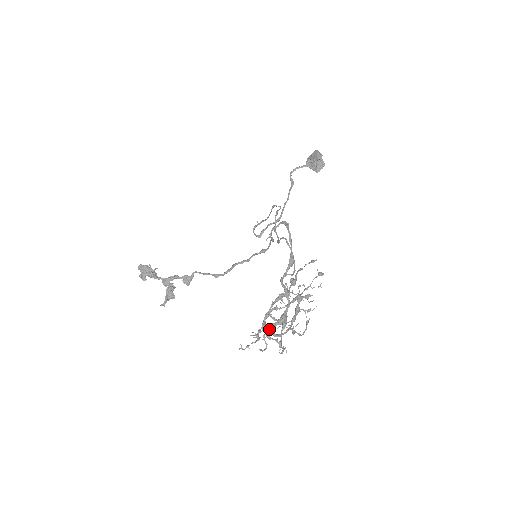
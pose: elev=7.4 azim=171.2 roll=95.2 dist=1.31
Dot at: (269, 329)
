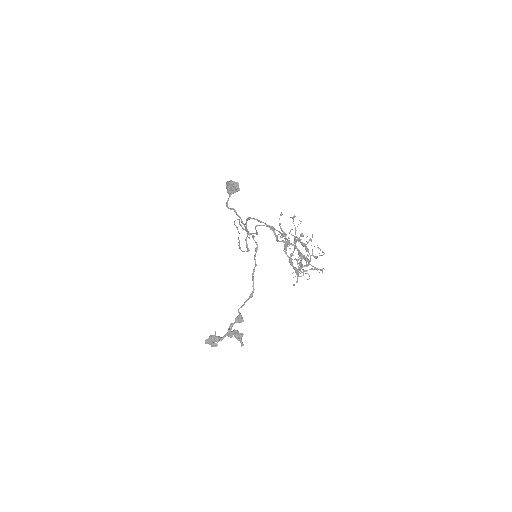
Dot at: (300, 266)
